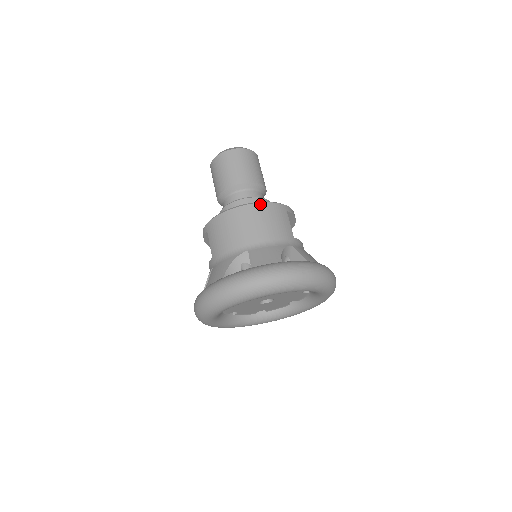
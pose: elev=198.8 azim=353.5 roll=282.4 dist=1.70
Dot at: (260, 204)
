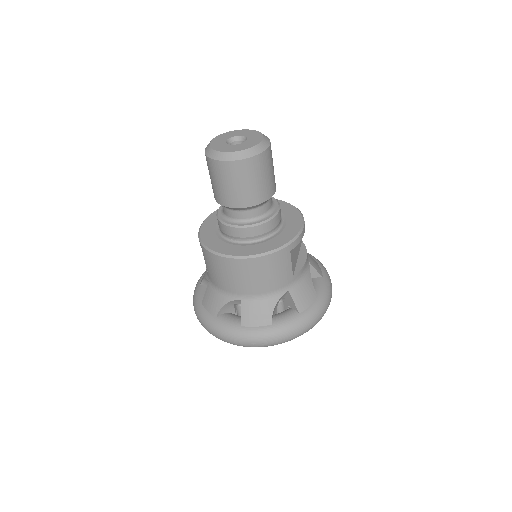
Dot at: (258, 259)
